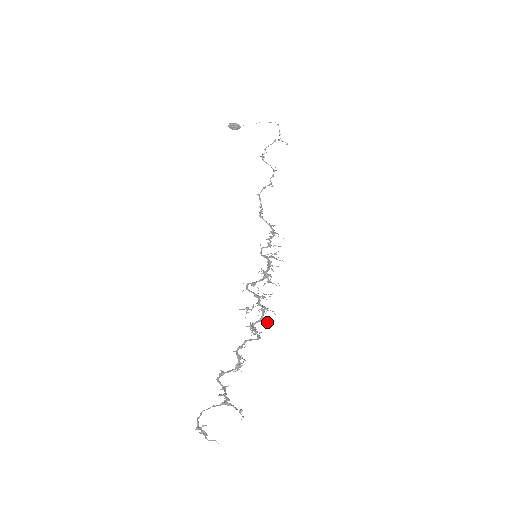
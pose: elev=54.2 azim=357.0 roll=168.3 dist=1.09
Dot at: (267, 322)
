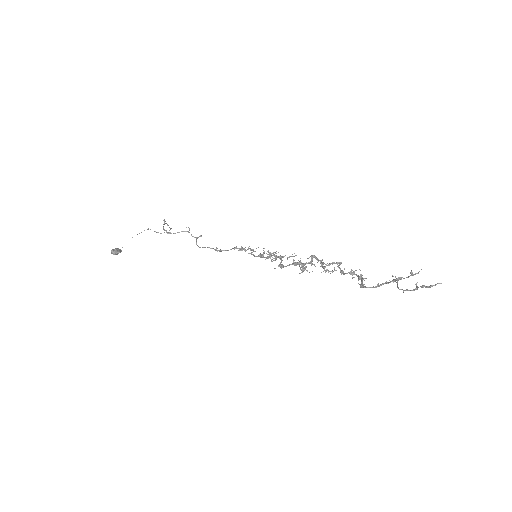
Dot at: occluded
